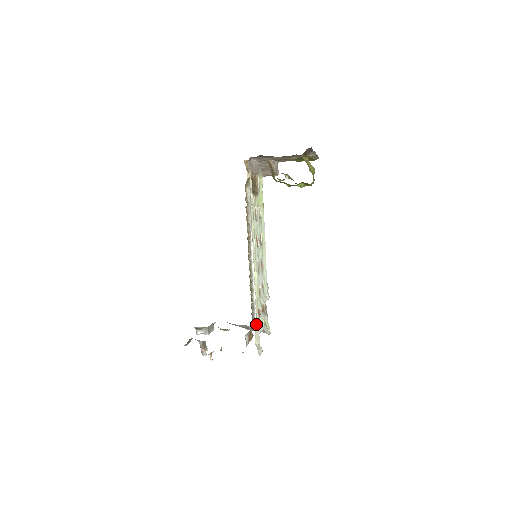
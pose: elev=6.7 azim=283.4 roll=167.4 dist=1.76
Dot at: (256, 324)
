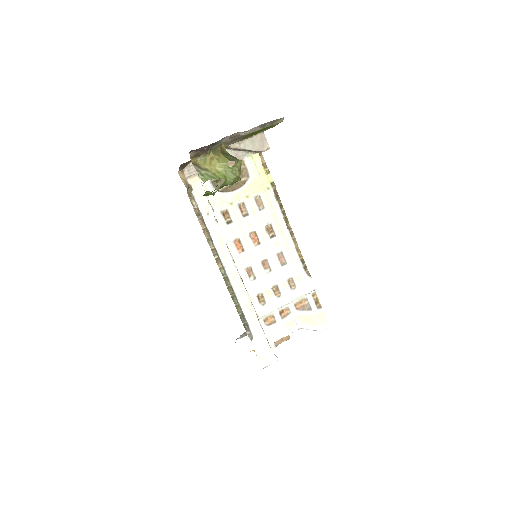
Dot at: (254, 335)
